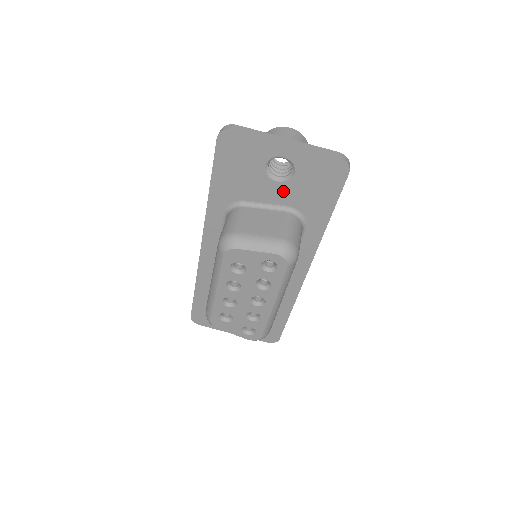
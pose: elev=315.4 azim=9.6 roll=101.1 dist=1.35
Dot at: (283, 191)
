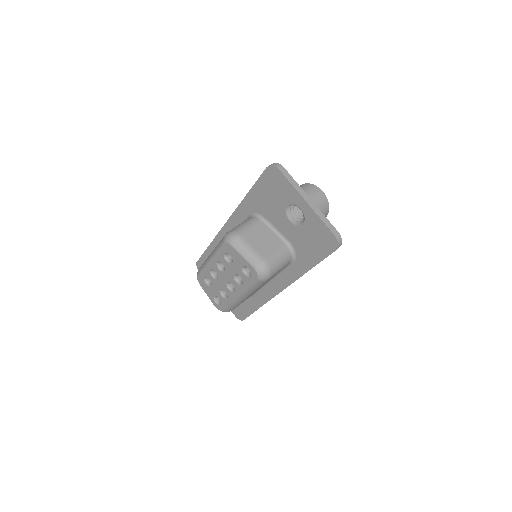
Dot at: (291, 229)
